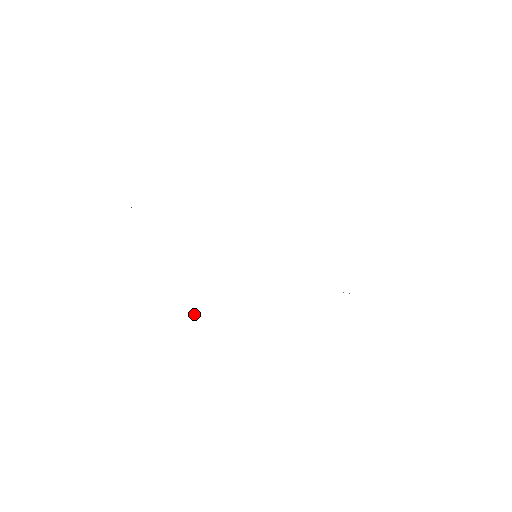
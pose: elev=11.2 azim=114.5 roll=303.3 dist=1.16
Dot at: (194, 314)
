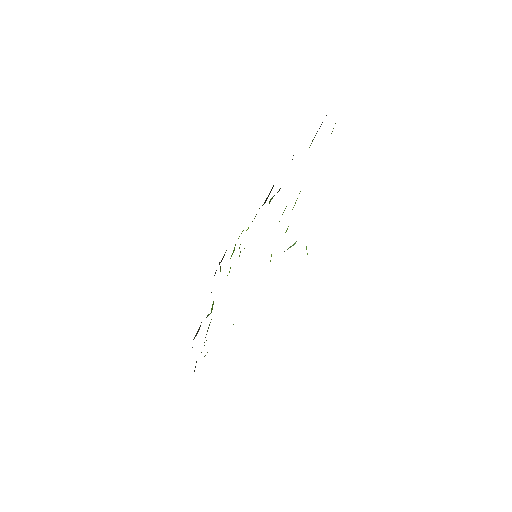
Dot at: occluded
